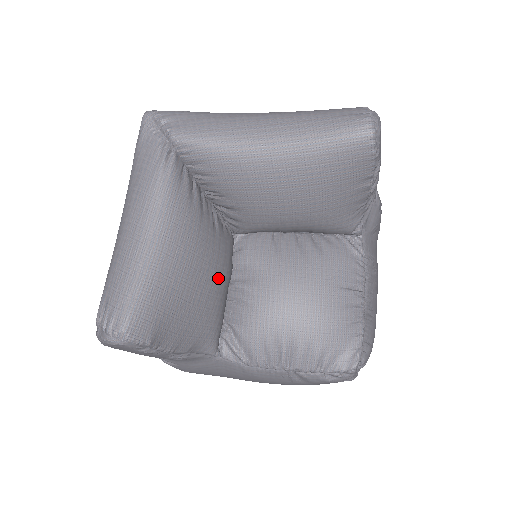
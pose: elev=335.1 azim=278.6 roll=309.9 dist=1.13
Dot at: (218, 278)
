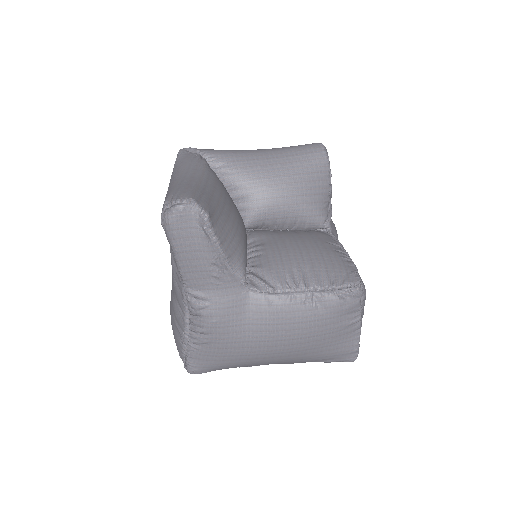
Dot at: (242, 223)
